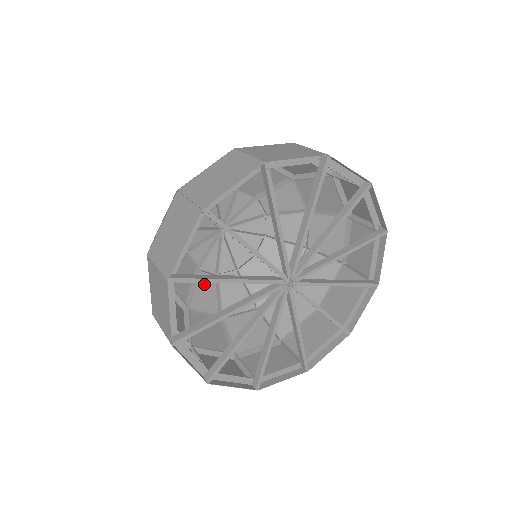
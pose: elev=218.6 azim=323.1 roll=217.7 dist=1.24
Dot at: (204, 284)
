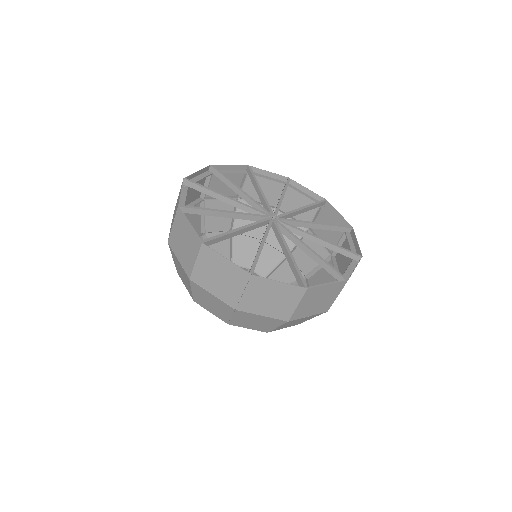
Dot at: occluded
